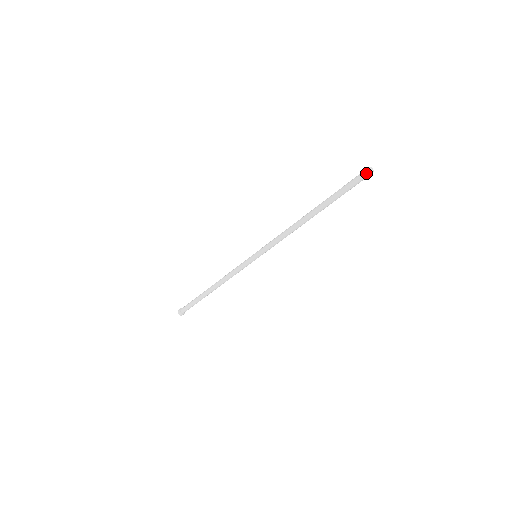
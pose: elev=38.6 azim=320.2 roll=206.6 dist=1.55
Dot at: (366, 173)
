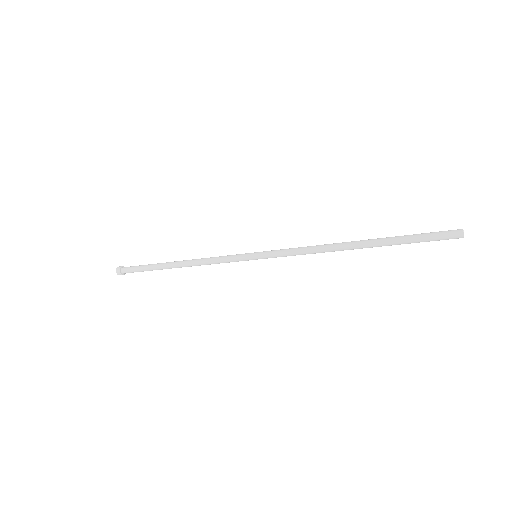
Dot at: (456, 233)
